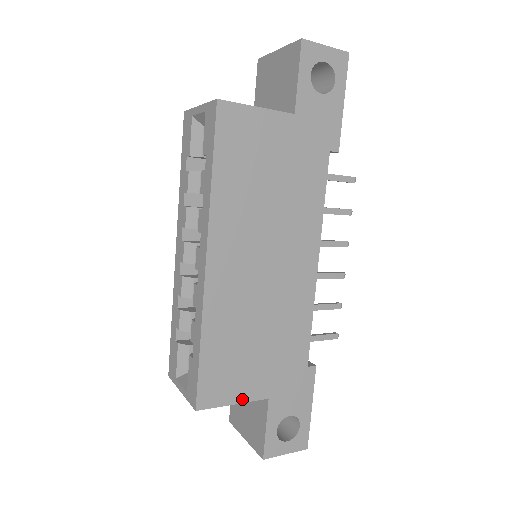
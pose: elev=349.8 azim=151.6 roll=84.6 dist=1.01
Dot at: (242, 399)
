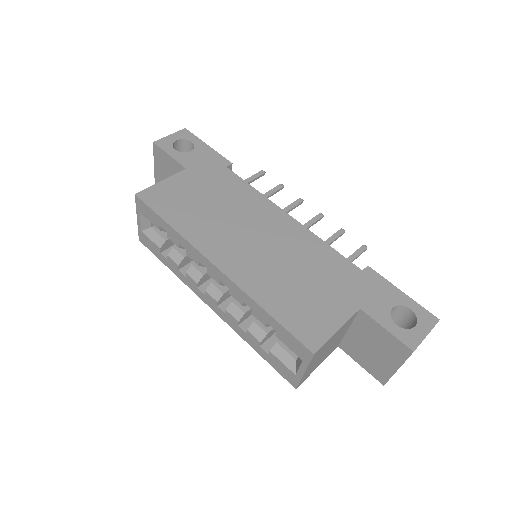
Dot at: (340, 323)
